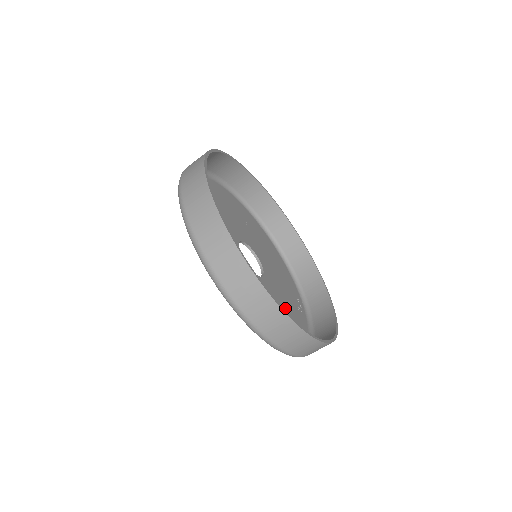
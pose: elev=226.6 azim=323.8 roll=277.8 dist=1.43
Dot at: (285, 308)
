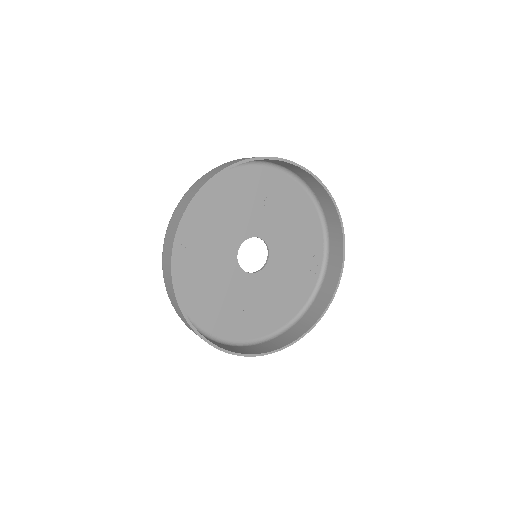
Dot at: (285, 286)
